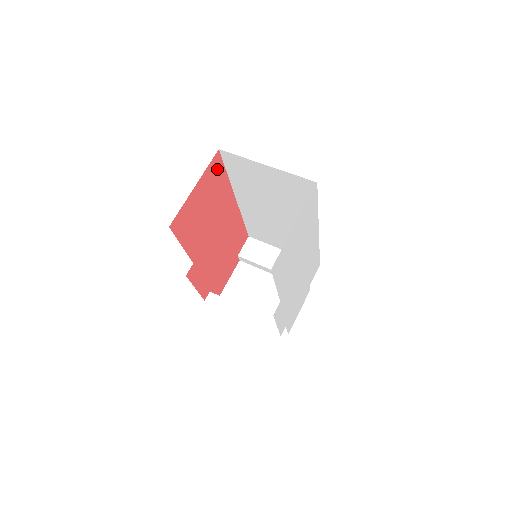
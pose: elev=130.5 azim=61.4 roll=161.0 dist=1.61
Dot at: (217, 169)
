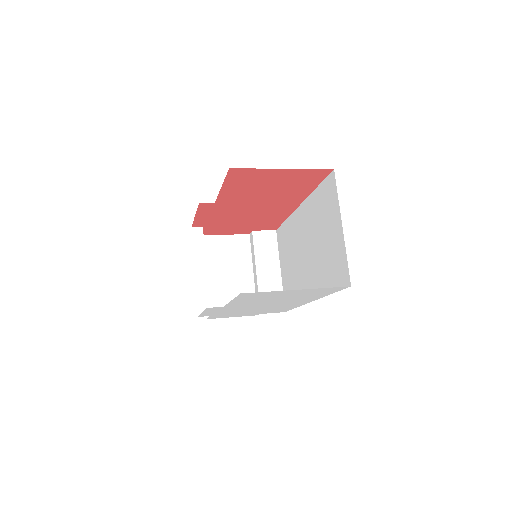
Dot at: (315, 177)
